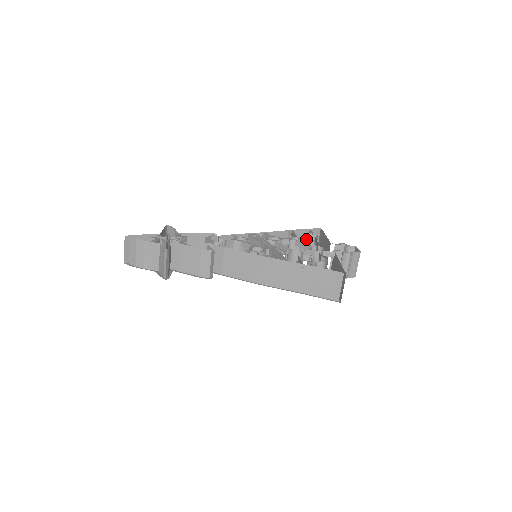
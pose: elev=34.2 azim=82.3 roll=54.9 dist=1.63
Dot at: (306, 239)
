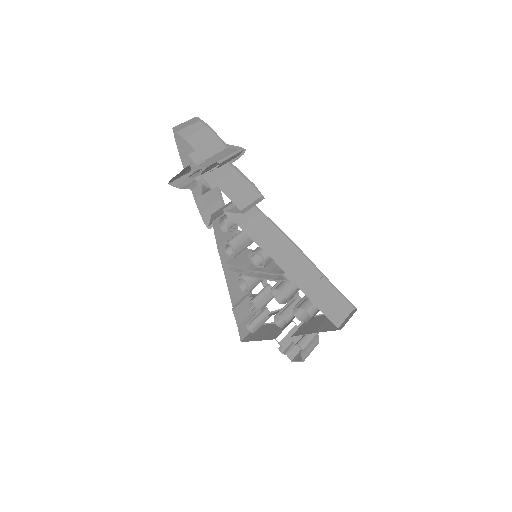
Dot at: occluded
